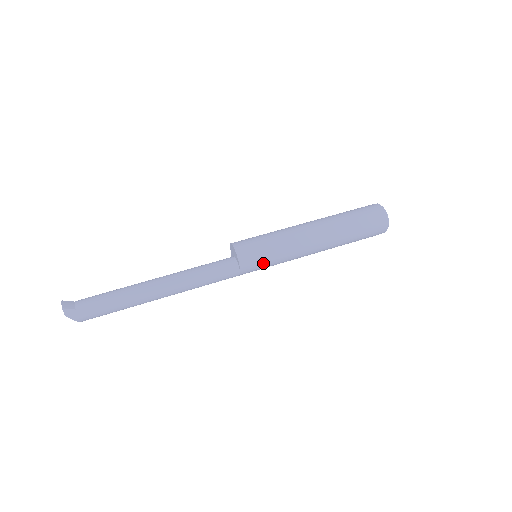
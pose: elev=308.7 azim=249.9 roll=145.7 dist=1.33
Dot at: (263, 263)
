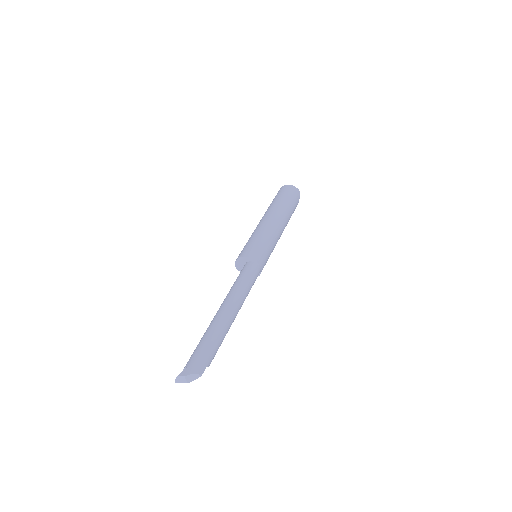
Dot at: (261, 248)
